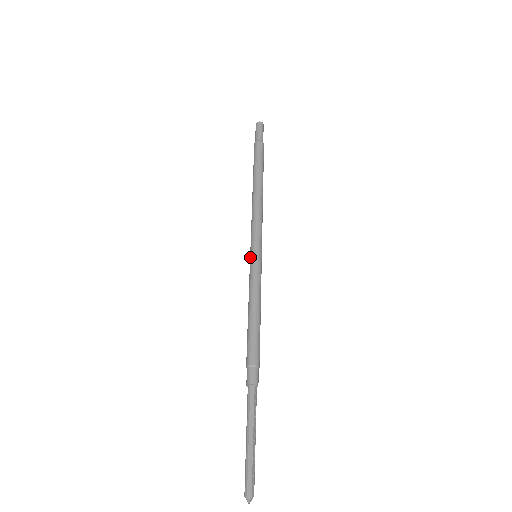
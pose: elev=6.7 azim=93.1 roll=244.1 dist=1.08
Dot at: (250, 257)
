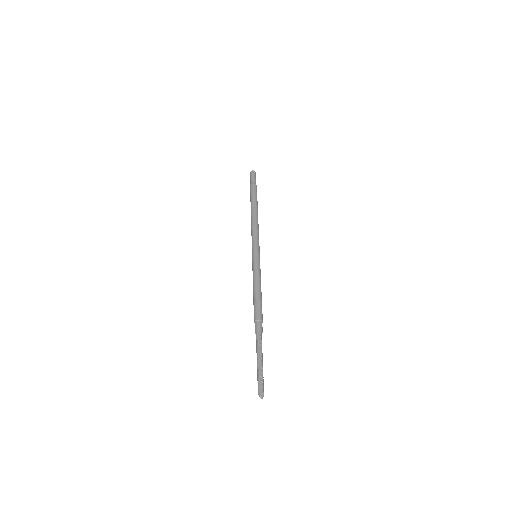
Dot at: (252, 258)
